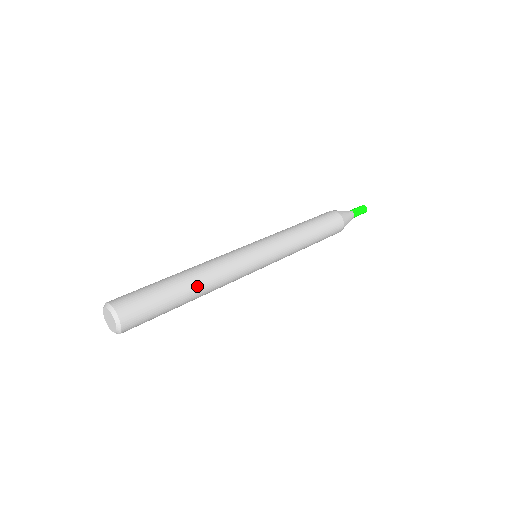
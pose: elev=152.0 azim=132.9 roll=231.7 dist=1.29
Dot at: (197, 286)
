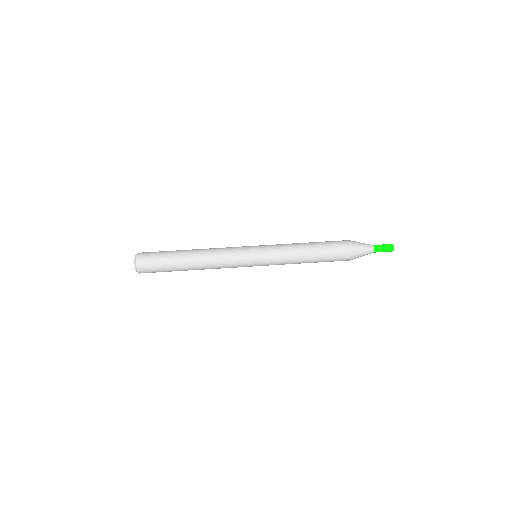
Dot at: (194, 266)
